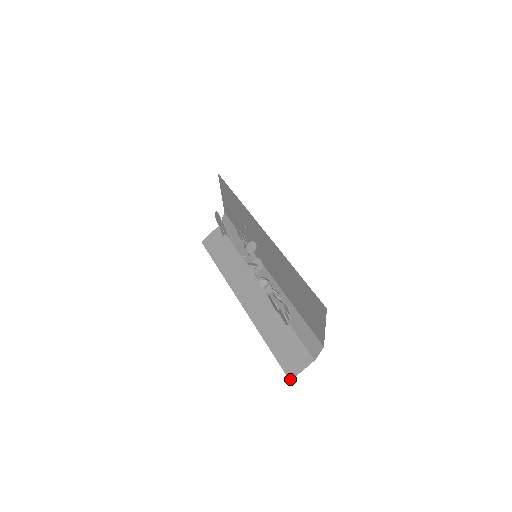
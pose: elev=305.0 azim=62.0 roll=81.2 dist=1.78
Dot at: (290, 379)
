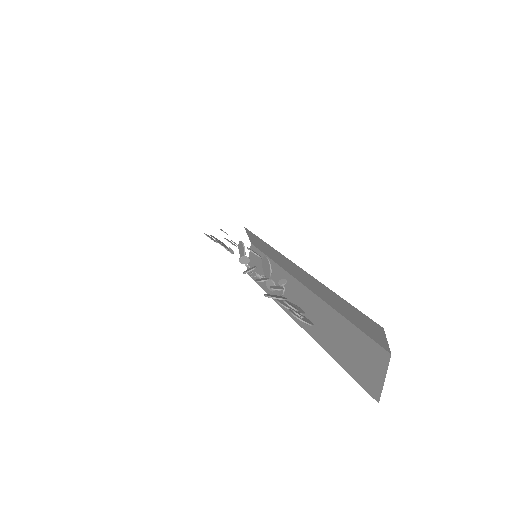
Dot at: (377, 400)
